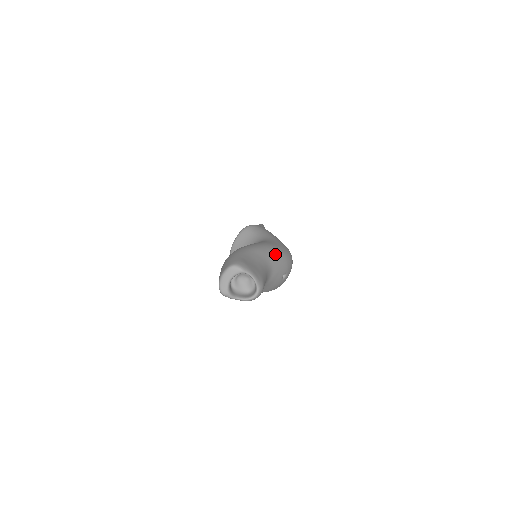
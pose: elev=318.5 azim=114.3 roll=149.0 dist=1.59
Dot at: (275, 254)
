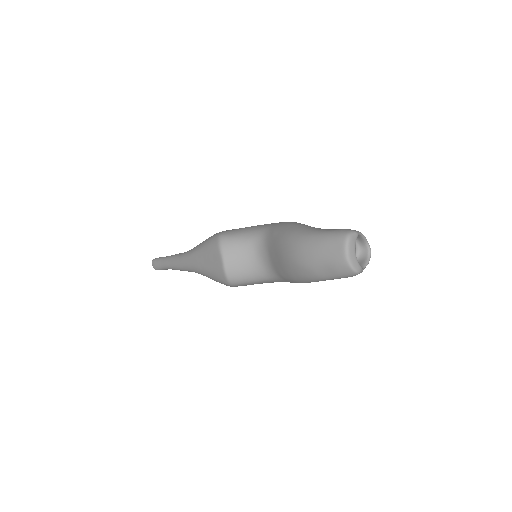
Dot at: occluded
